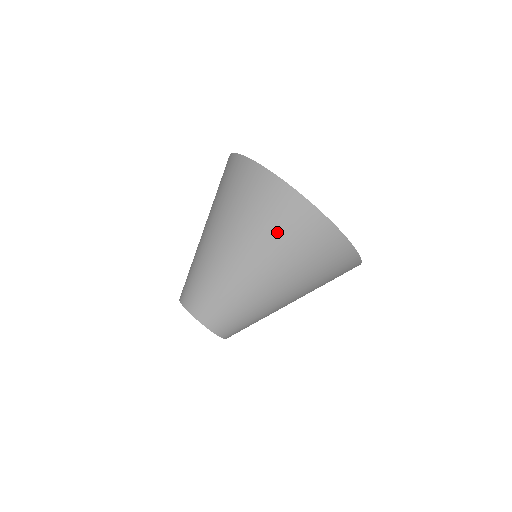
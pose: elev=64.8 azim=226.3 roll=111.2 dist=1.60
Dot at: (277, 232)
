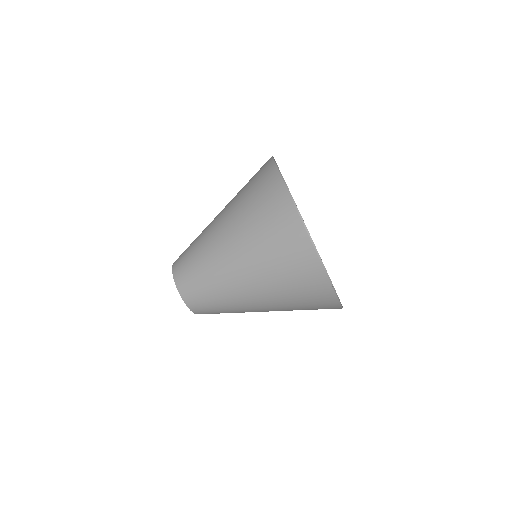
Dot at: (290, 288)
